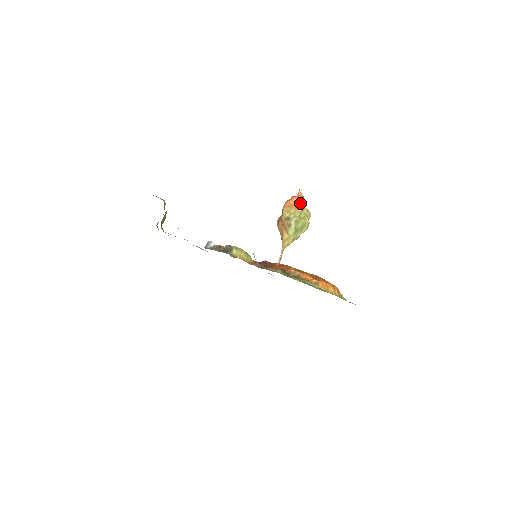
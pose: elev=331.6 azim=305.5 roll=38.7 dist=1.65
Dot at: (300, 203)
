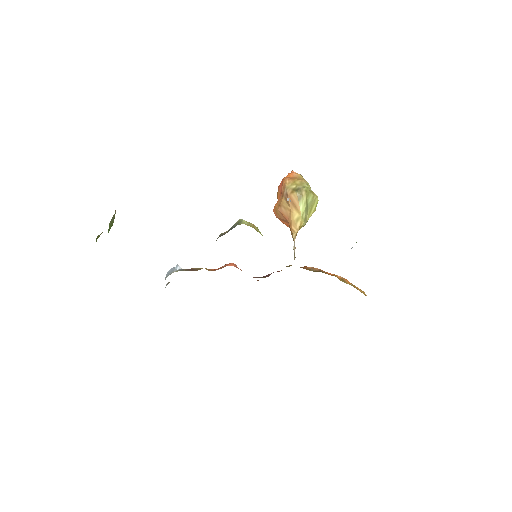
Dot at: (302, 177)
